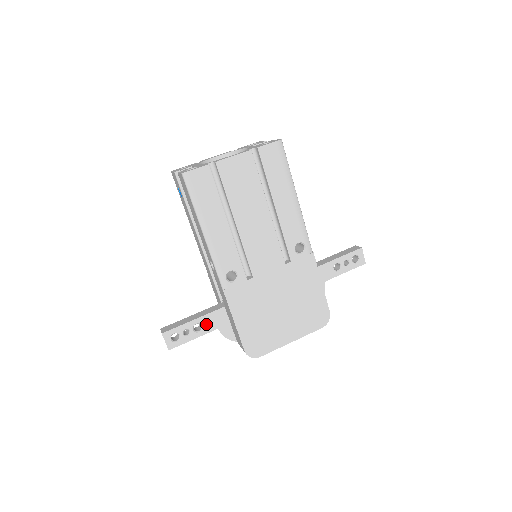
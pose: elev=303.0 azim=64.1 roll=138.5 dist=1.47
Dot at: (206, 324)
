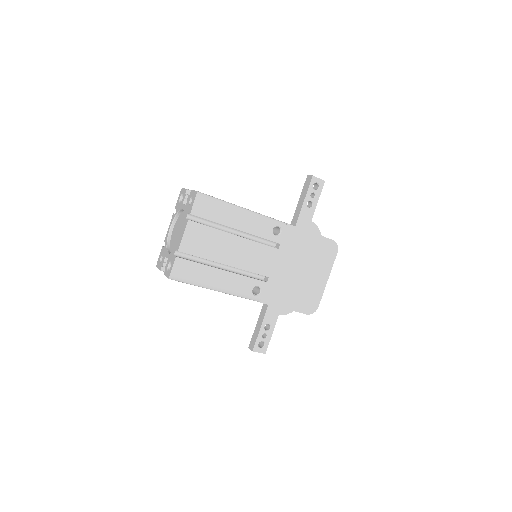
Dot at: (270, 321)
